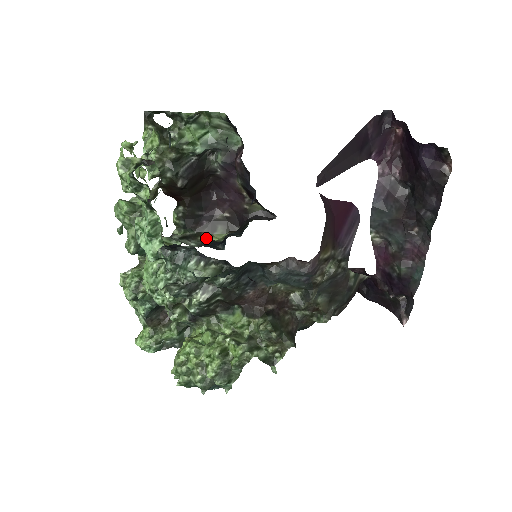
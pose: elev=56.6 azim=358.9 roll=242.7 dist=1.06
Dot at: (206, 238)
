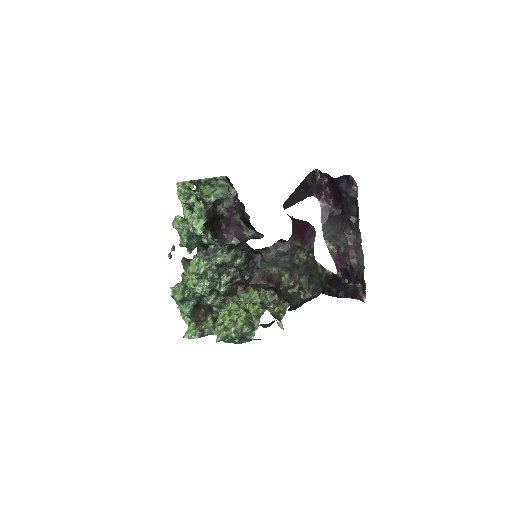
Dot at: occluded
